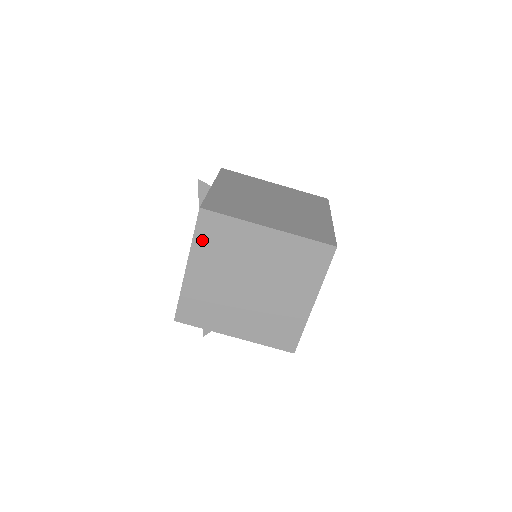
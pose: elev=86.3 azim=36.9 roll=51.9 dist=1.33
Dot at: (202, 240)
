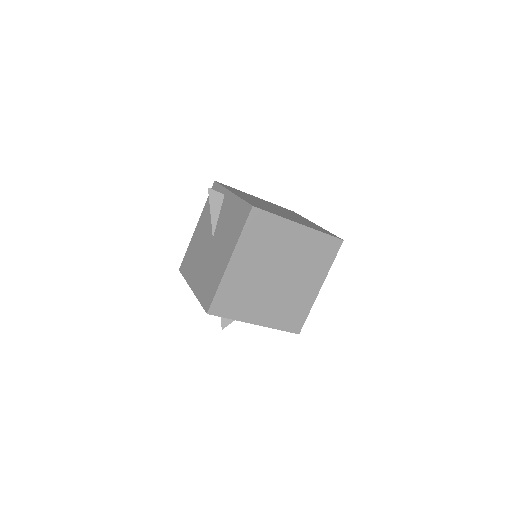
Dot at: (248, 235)
